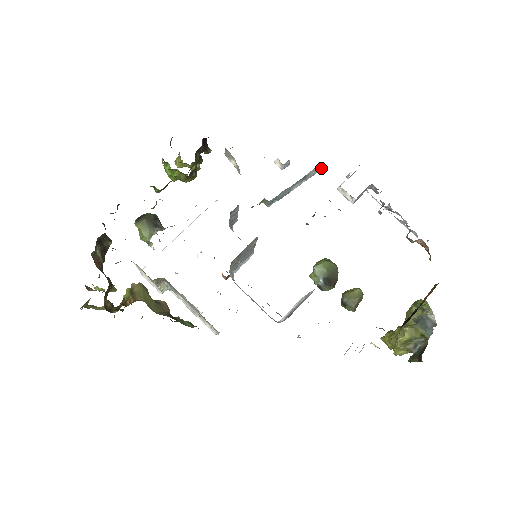
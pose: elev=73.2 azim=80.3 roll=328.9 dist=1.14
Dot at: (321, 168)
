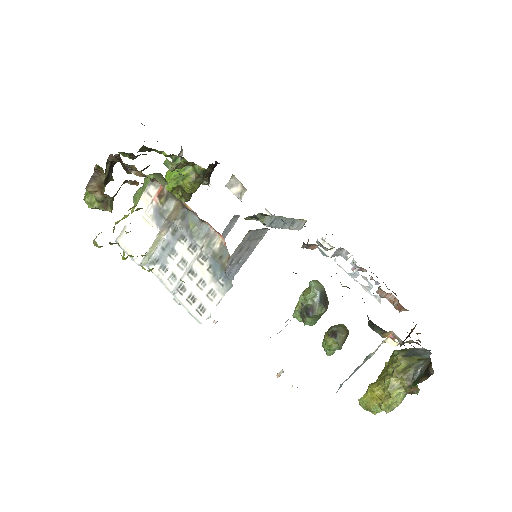
Dot at: occluded
